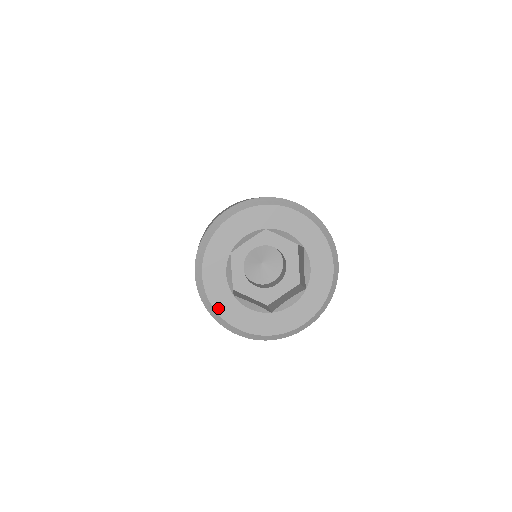
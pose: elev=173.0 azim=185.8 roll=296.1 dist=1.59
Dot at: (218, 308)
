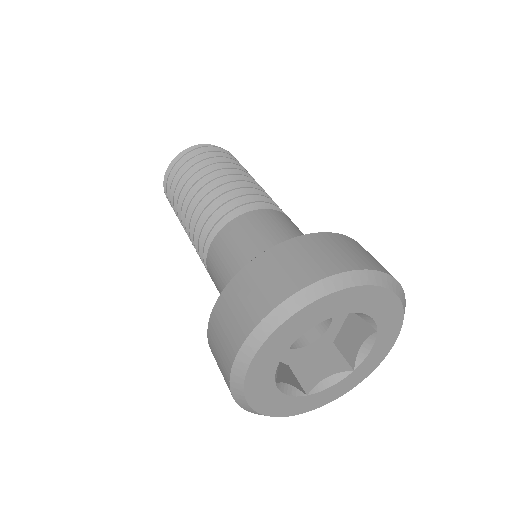
Dot at: (251, 398)
